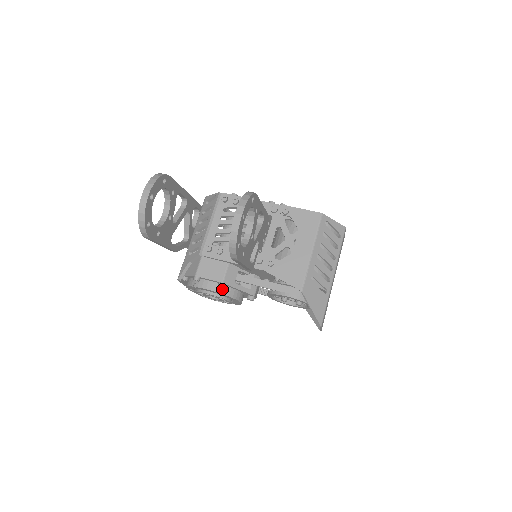
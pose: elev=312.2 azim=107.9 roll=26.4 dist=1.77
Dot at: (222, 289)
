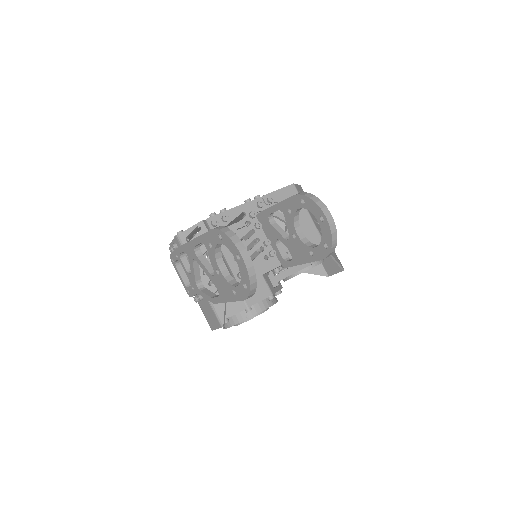
Dot at: (271, 301)
